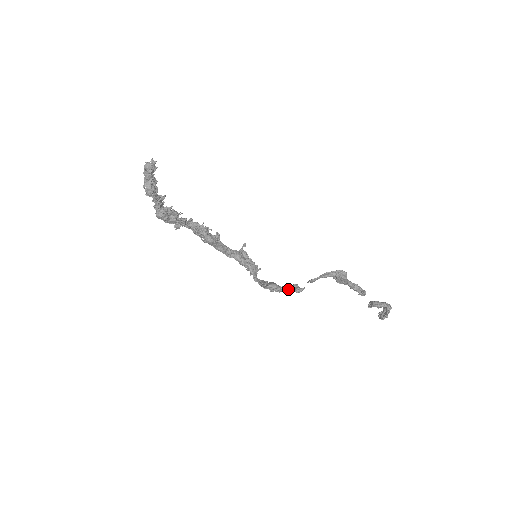
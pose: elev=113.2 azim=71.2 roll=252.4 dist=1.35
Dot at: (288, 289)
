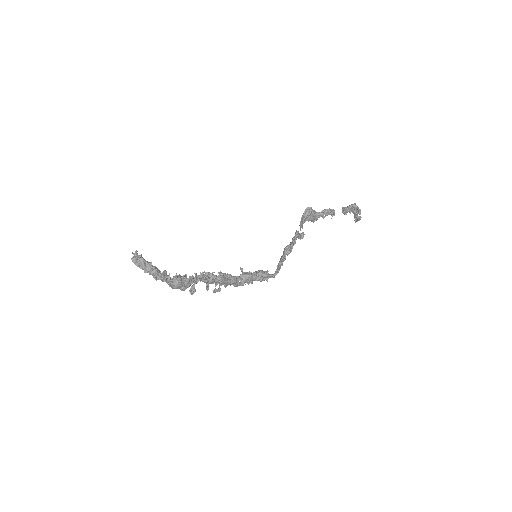
Dot at: (296, 237)
